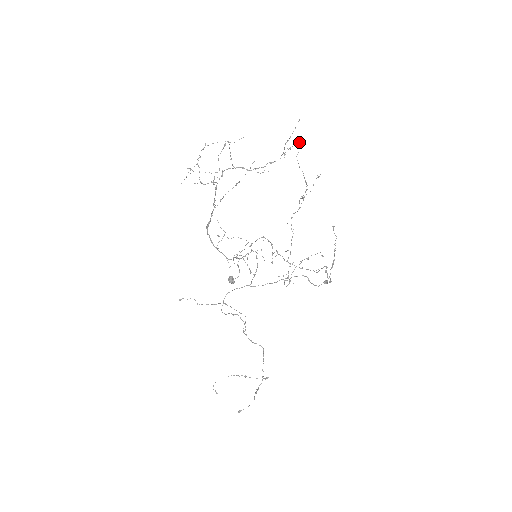
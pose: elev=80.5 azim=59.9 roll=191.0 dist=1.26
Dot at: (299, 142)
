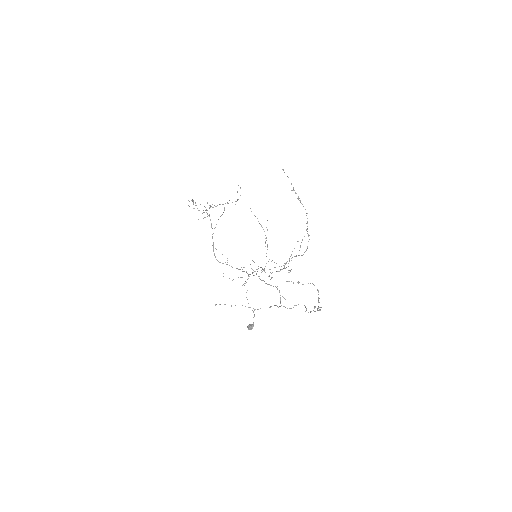
Dot at: occluded
